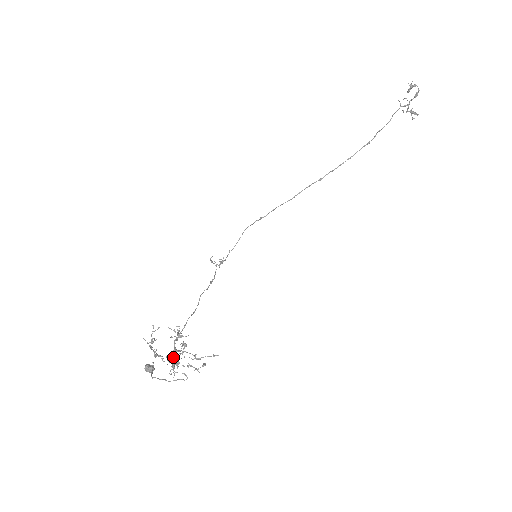
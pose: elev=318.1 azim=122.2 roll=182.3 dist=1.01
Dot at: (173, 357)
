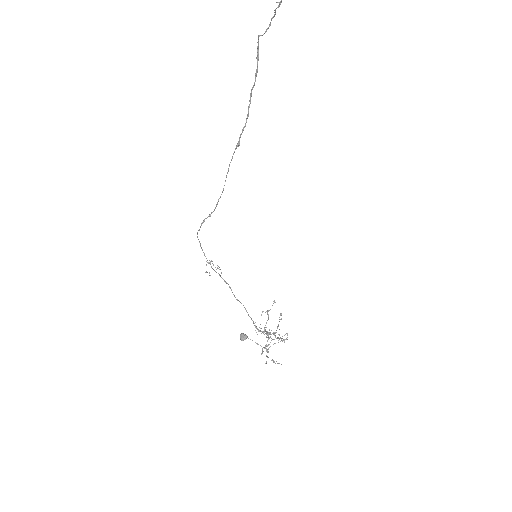
Dot at: occluded
